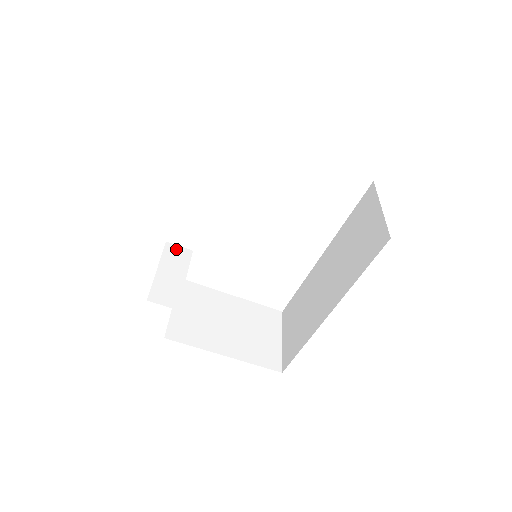
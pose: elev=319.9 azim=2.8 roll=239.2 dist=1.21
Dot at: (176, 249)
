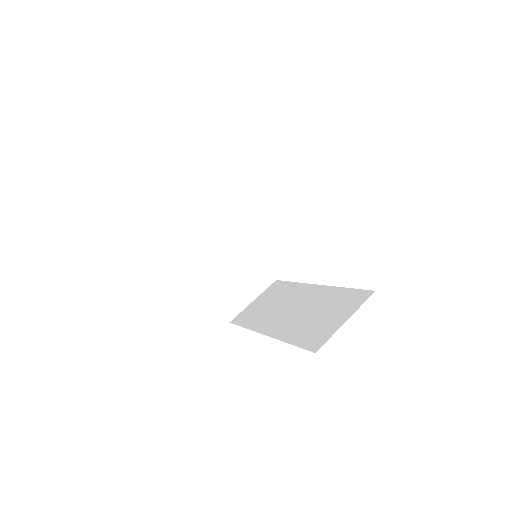
Dot at: (225, 190)
